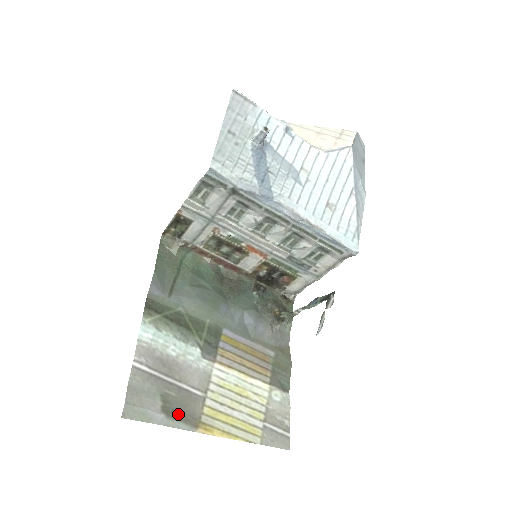
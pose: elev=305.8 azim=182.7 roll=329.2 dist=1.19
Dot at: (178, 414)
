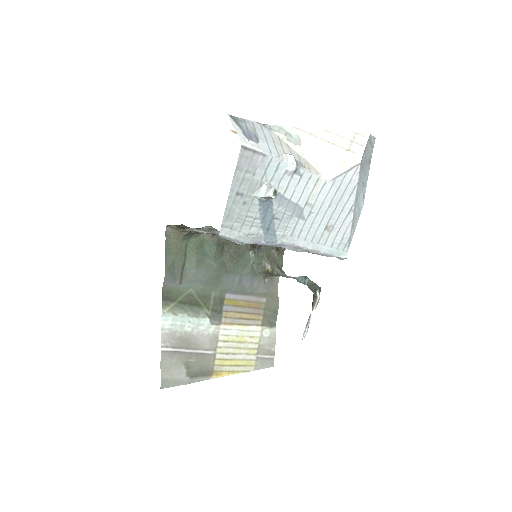
Dot at: (198, 373)
